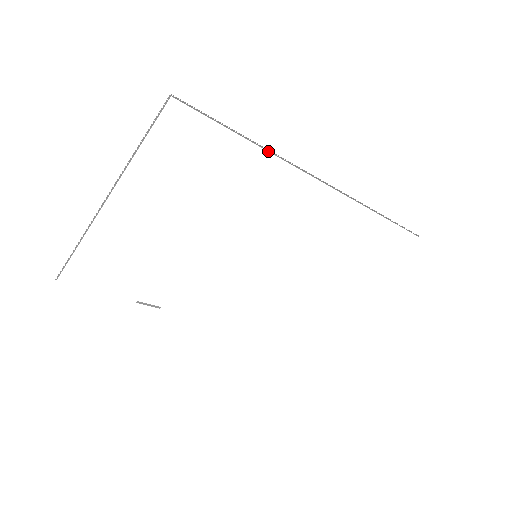
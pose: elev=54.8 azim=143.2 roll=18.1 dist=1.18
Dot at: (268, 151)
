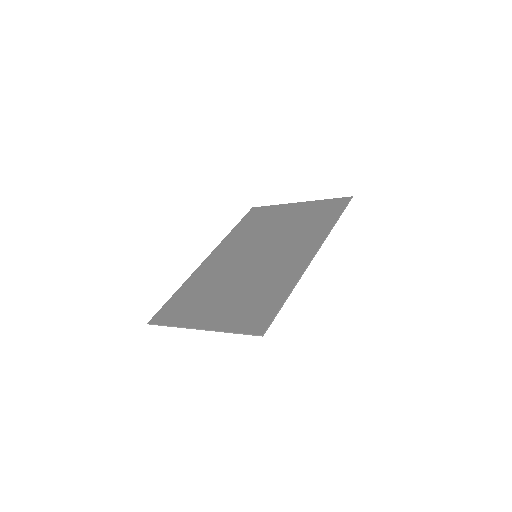
Dot at: occluded
